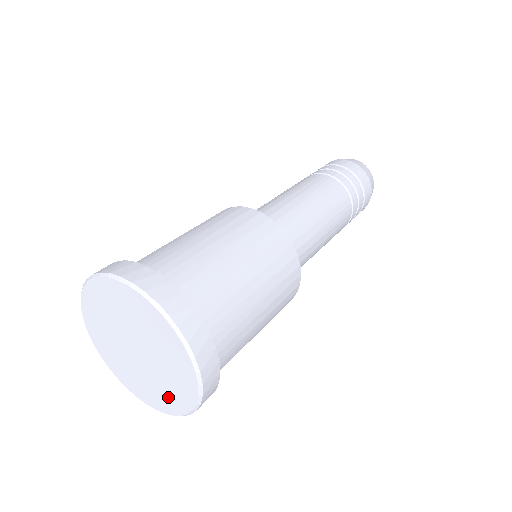
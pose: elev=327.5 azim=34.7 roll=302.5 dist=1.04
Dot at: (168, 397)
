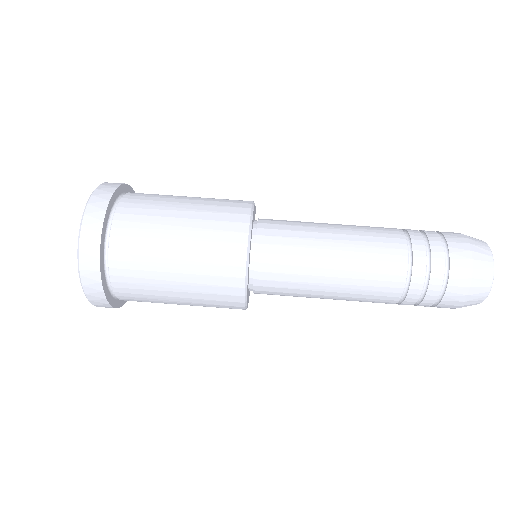
Dot at: occluded
